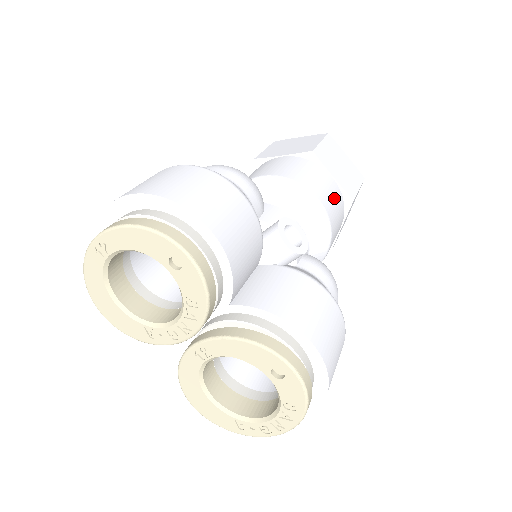
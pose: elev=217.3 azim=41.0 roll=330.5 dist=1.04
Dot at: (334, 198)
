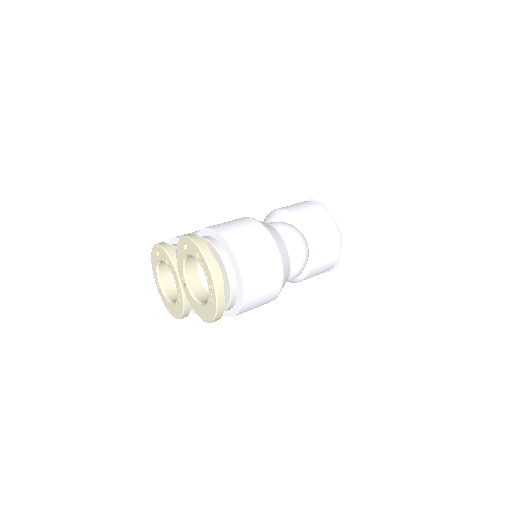
Dot at: (299, 204)
